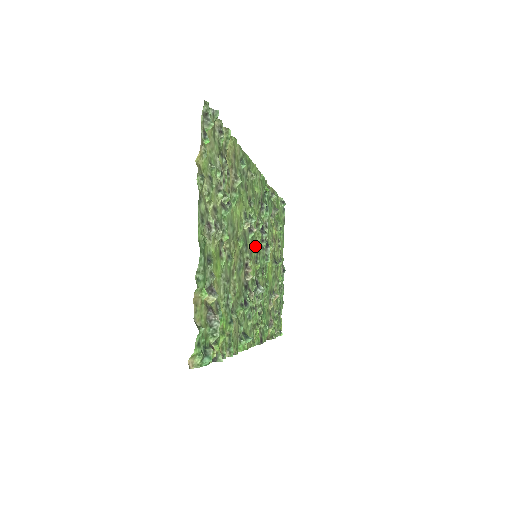
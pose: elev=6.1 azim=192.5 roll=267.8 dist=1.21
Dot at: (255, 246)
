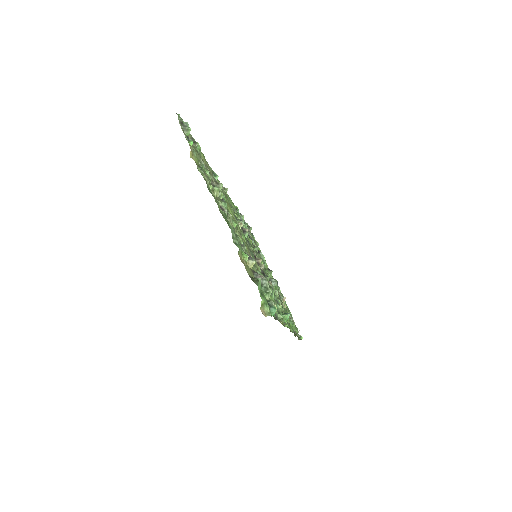
Dot at: (252, 247)
